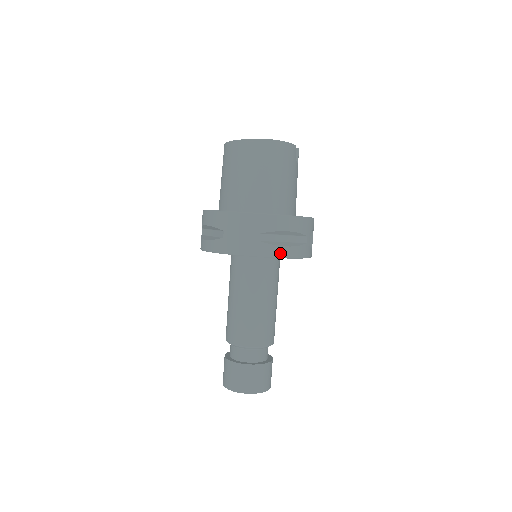
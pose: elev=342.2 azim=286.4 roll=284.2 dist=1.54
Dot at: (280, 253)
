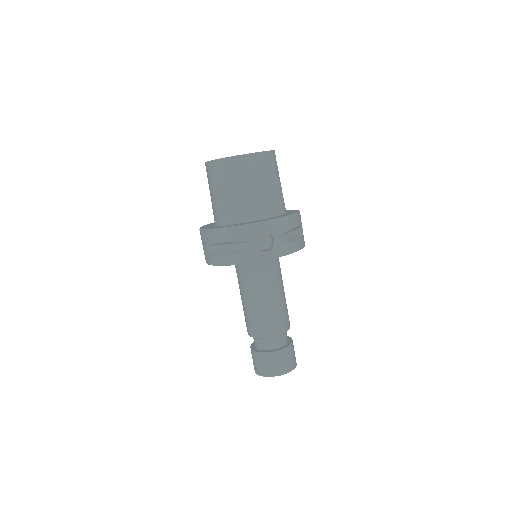
Dot at: (222, 261)
